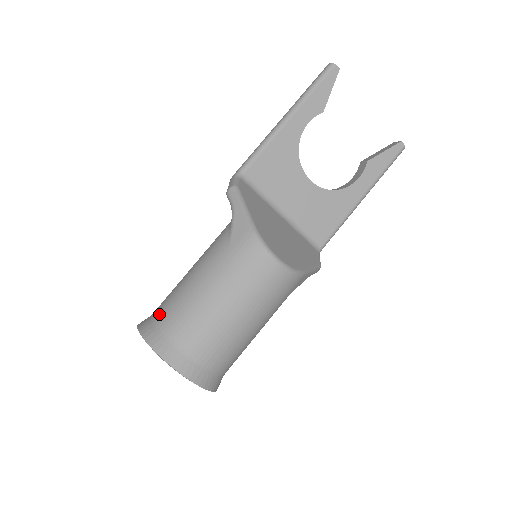
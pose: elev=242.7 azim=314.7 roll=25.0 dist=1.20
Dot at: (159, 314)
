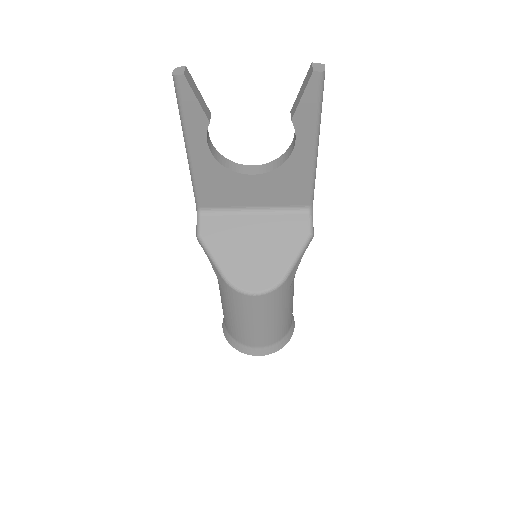
Dot at: (224, 321)
